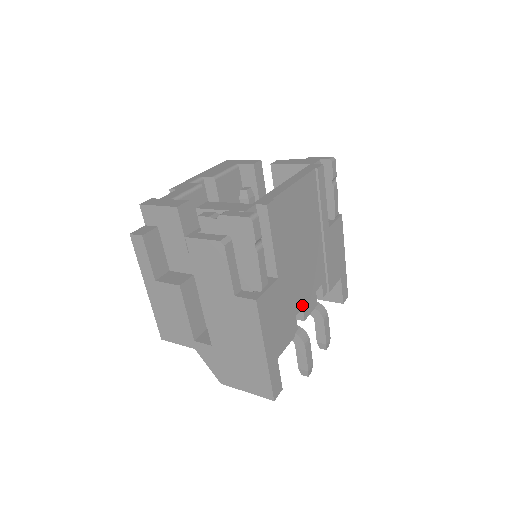
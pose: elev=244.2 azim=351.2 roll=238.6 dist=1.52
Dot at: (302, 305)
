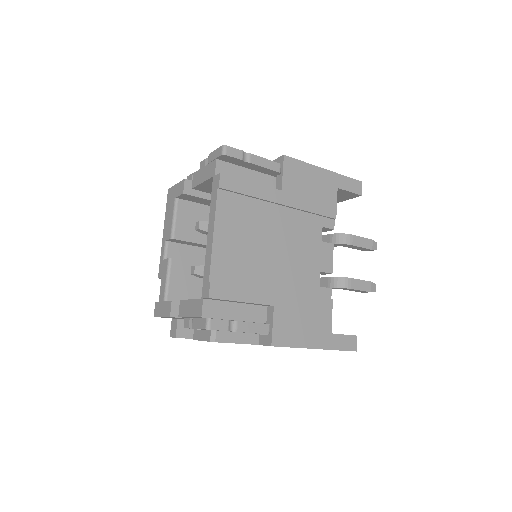
Dot at: (318, 271)
